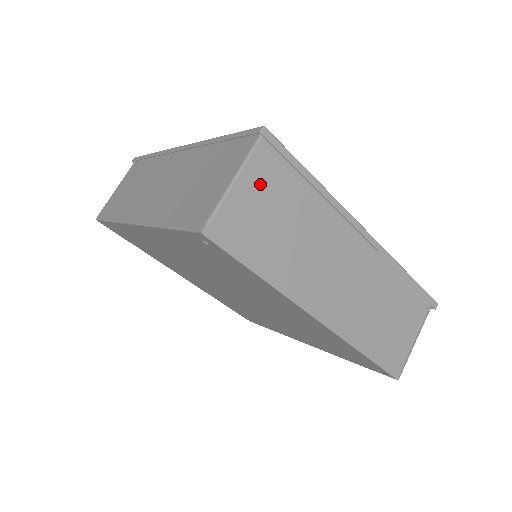
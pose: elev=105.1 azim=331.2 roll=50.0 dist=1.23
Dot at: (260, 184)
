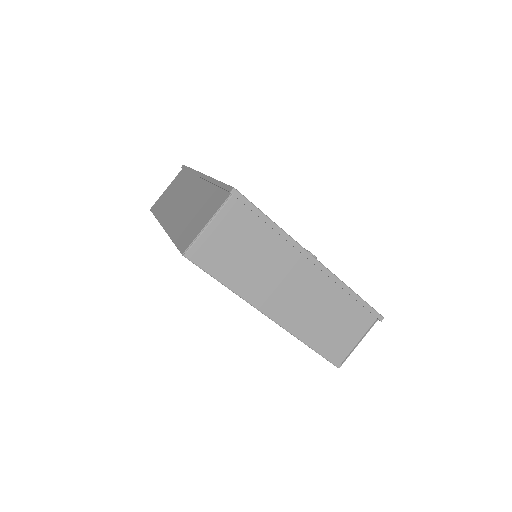
Dot at: (229, 225)
